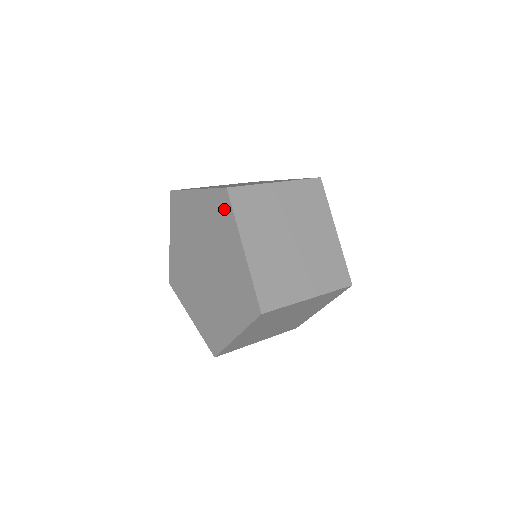
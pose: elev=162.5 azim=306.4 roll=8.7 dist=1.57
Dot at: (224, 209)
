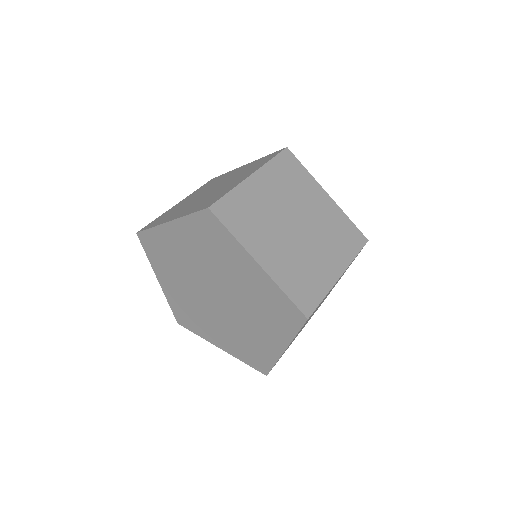
Dot at: (215, 231)
